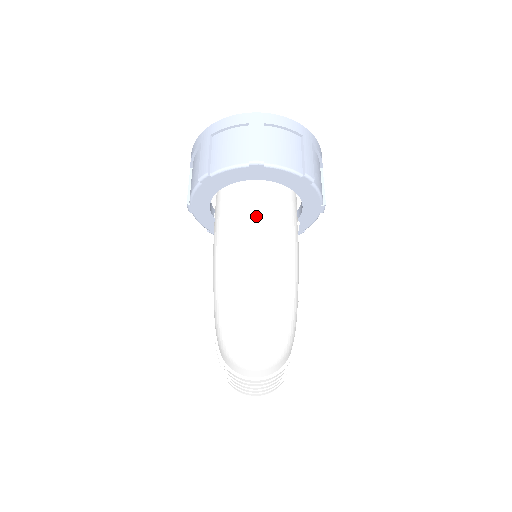
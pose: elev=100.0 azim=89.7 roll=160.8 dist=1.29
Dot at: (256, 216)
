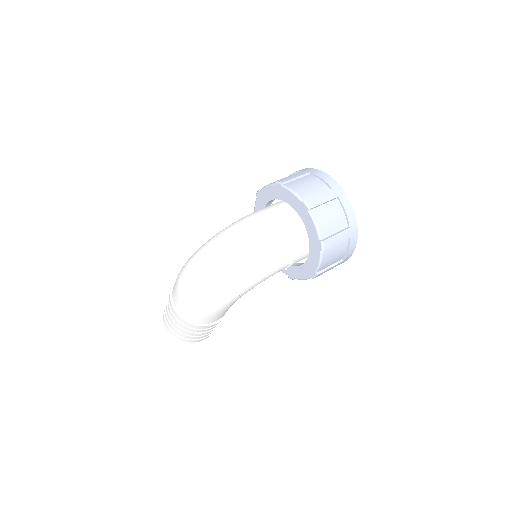
Dot at: (274, 227)
